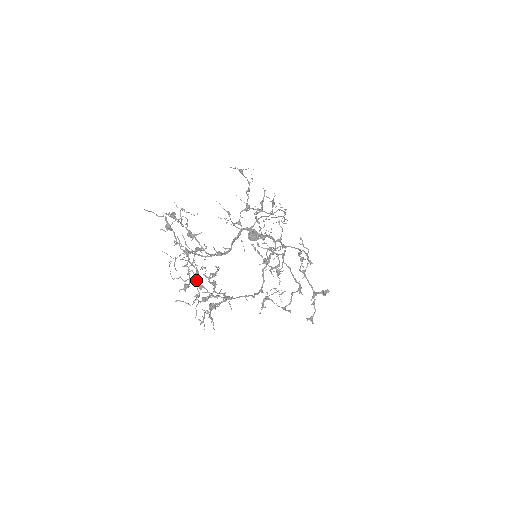
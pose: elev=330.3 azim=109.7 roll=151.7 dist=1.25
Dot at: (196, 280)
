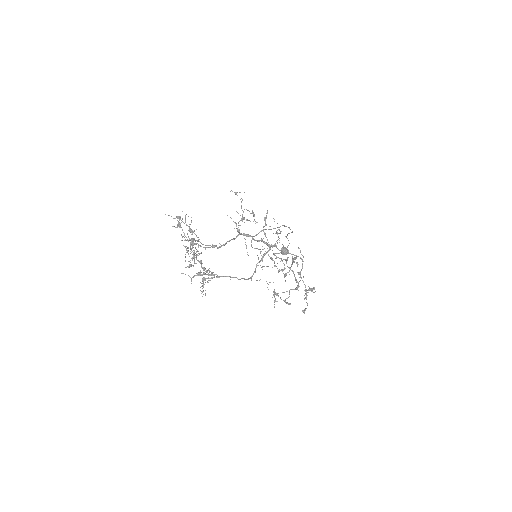
Dot at: occluded
